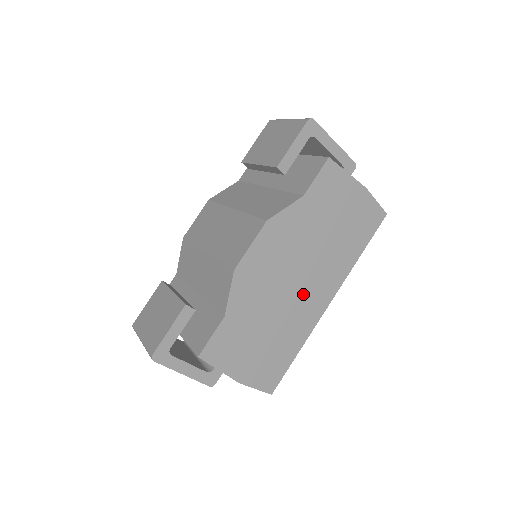
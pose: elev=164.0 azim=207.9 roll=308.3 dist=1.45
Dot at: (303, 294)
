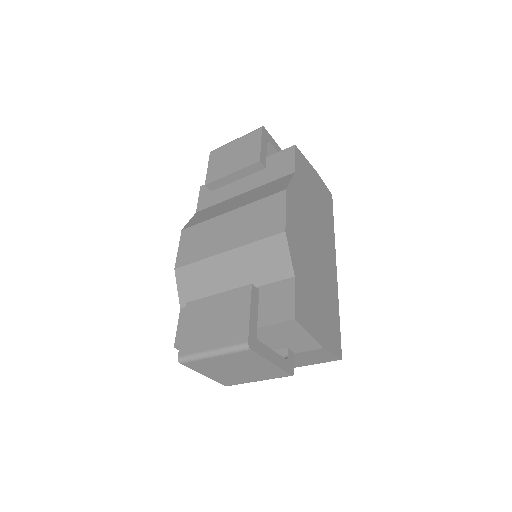
Dot at: (323, 258)
